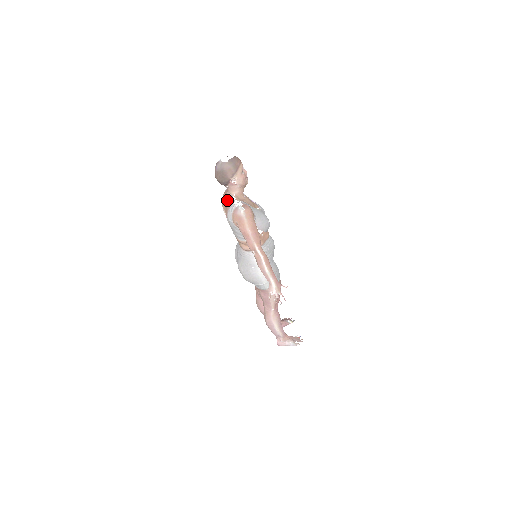
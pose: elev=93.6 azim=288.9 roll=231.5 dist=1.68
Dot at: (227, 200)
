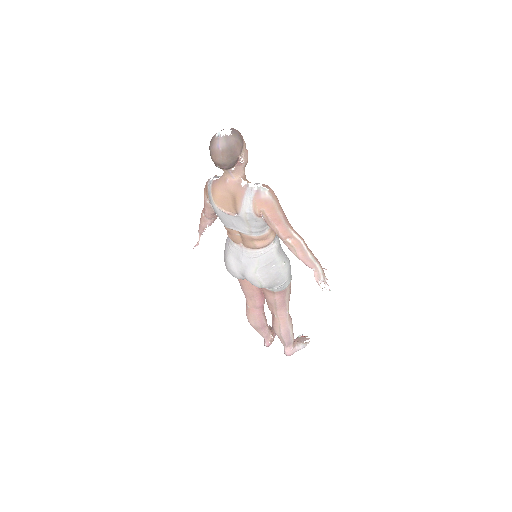
Dot at: (234, 188)
